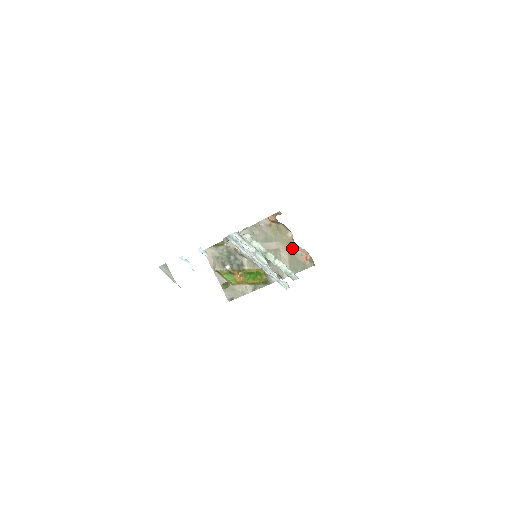
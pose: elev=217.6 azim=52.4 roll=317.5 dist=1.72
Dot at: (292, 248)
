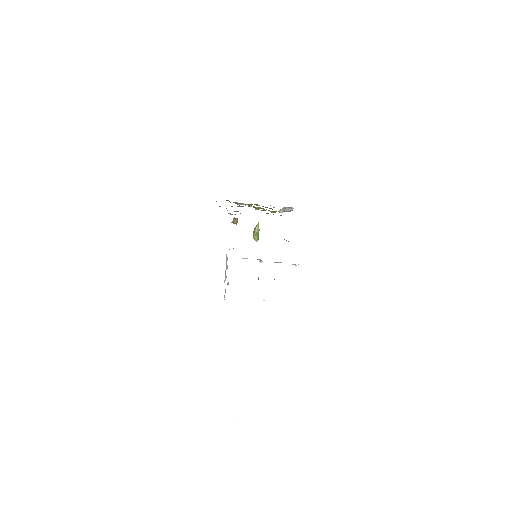
Dot at: occluded
